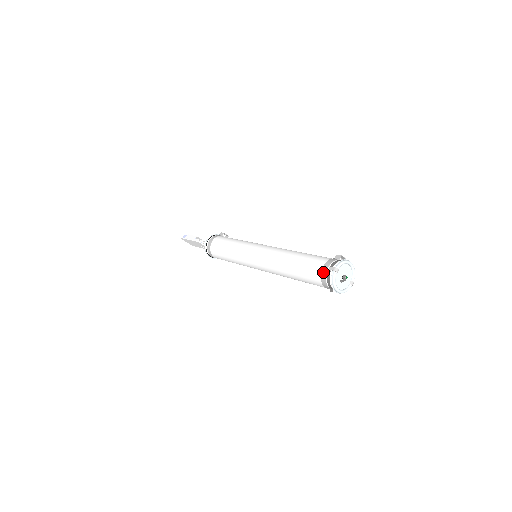
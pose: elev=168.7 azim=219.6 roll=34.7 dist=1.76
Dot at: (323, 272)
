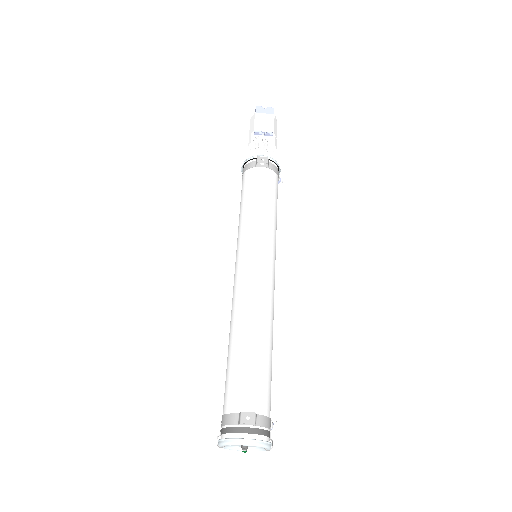
Dot at: occluded
